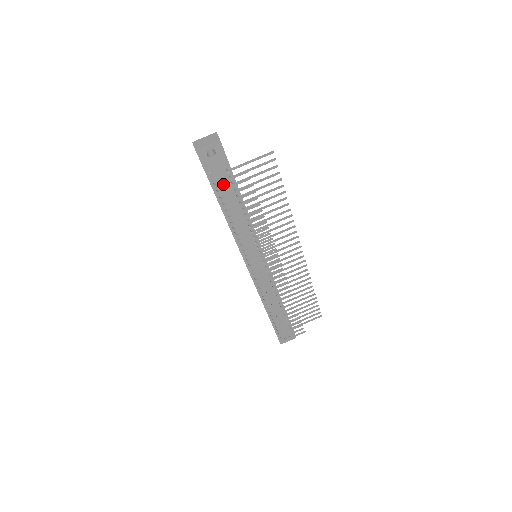
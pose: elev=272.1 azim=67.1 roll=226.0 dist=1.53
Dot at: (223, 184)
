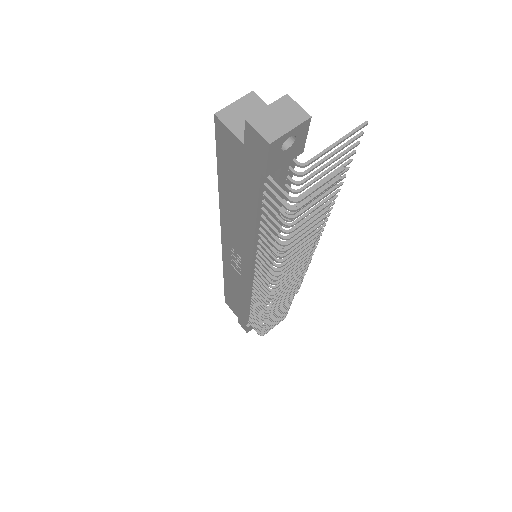
Dot at: occluded
